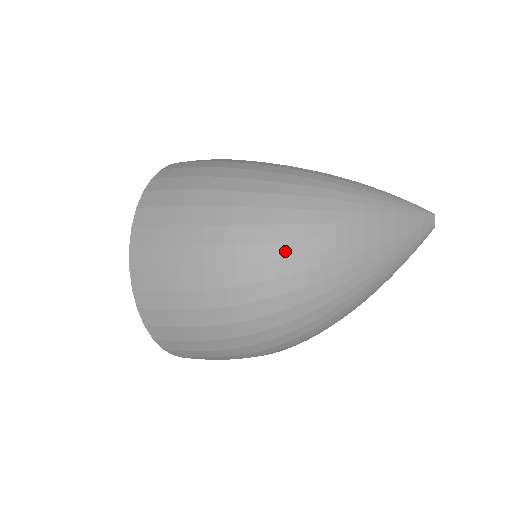
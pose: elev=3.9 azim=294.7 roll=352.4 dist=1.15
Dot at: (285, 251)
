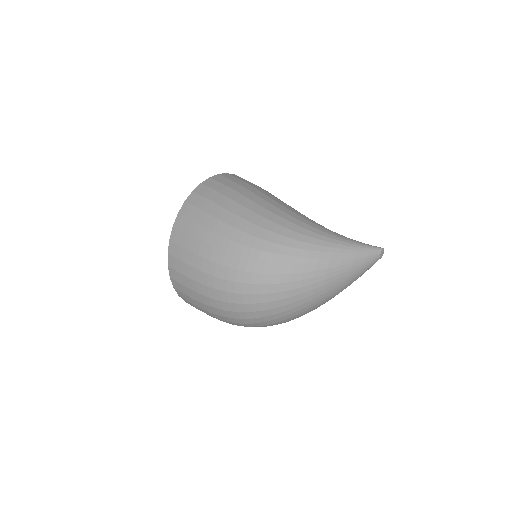
Dot at: (256, 299)
